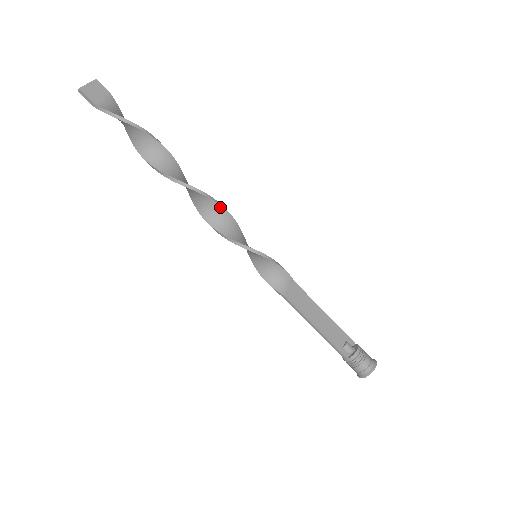
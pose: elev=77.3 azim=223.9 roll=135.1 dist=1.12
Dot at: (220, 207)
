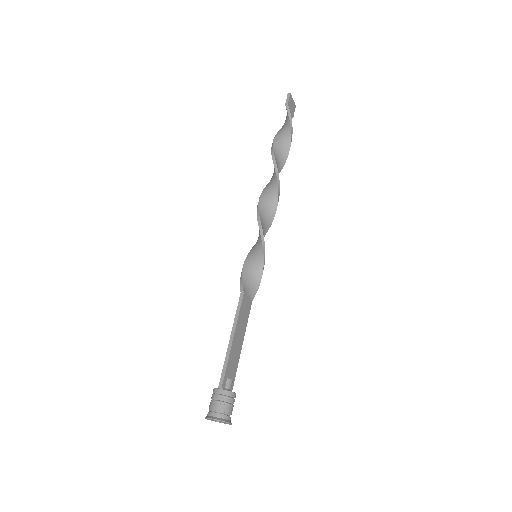
Dot at: (275, 211)
